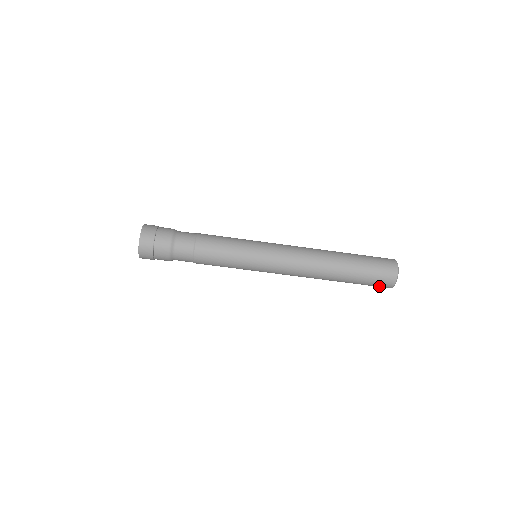
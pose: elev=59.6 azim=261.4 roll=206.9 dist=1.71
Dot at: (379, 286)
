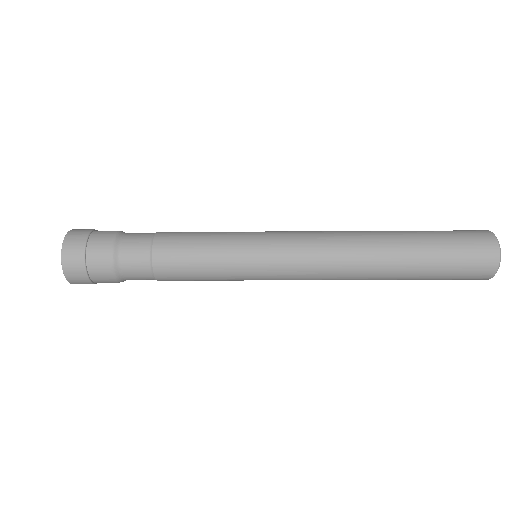
Dot at: (469, 278)
